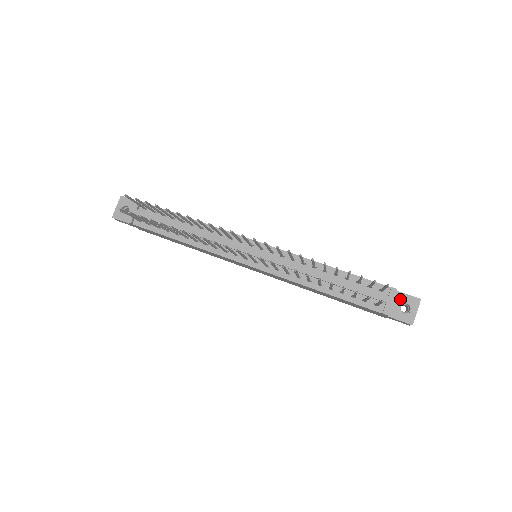
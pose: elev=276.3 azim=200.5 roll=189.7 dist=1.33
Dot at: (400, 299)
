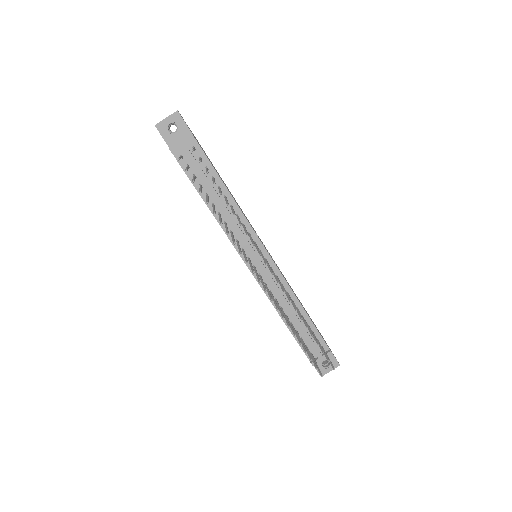
Dot at: occluded
